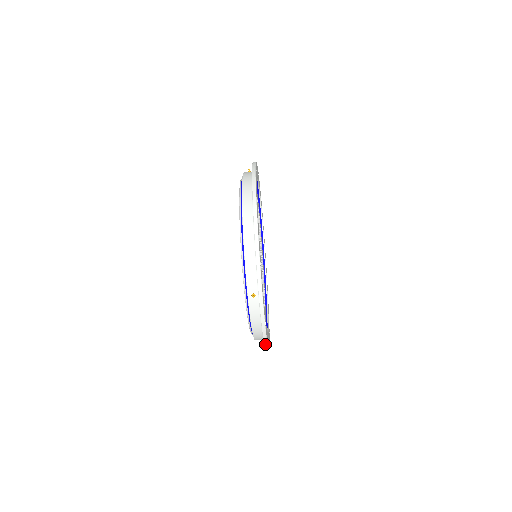
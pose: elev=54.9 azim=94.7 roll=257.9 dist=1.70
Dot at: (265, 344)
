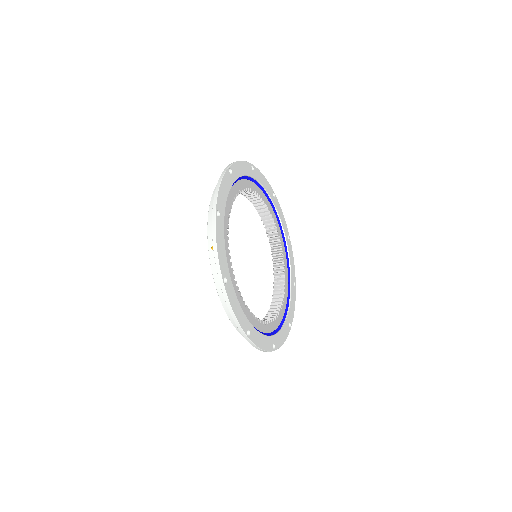
Dot at: occluded
